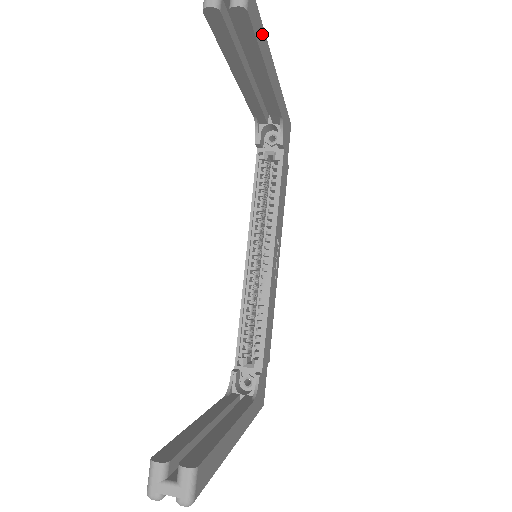
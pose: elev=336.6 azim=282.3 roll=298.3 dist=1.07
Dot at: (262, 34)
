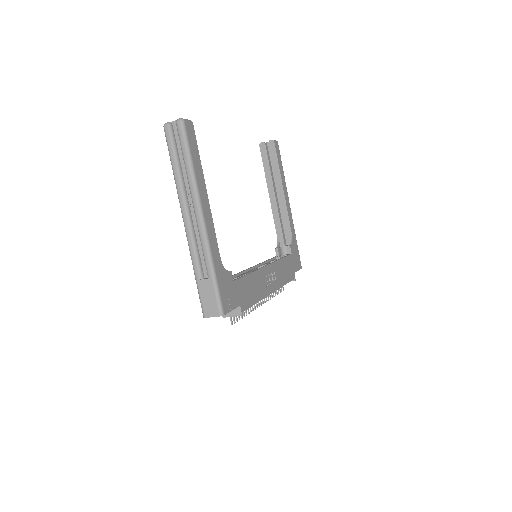
Dot at: (282, 168)
